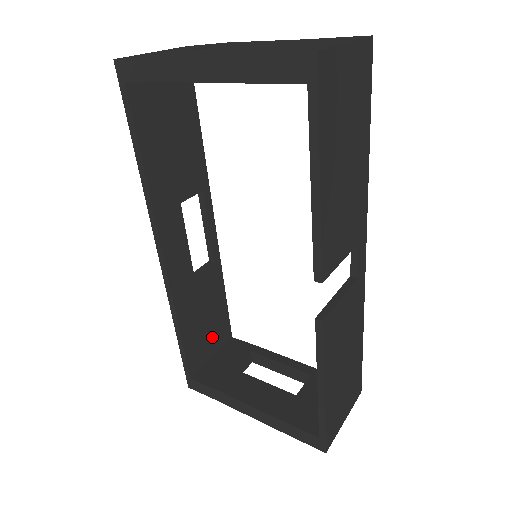
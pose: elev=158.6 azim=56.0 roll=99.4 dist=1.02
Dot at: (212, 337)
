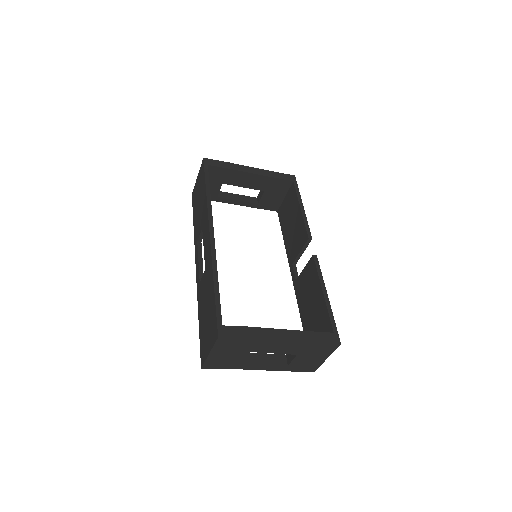
Dot at: occluded
